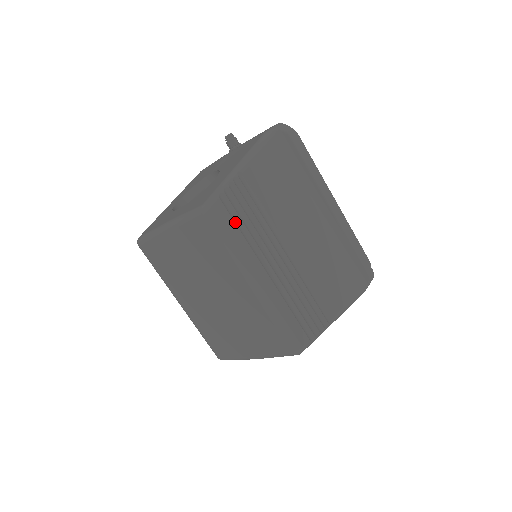
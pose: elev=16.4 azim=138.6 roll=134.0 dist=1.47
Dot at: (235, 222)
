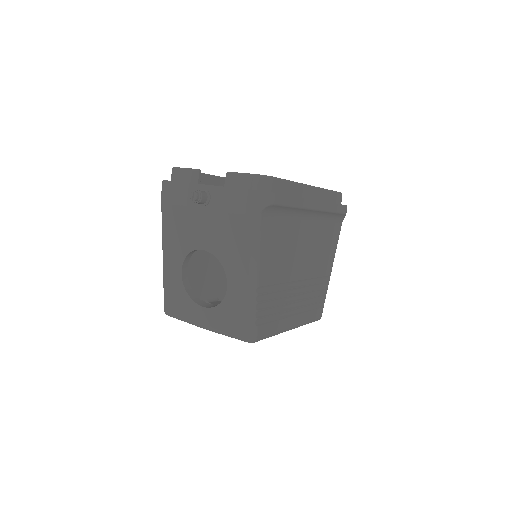
Dot at: (270, 322)
